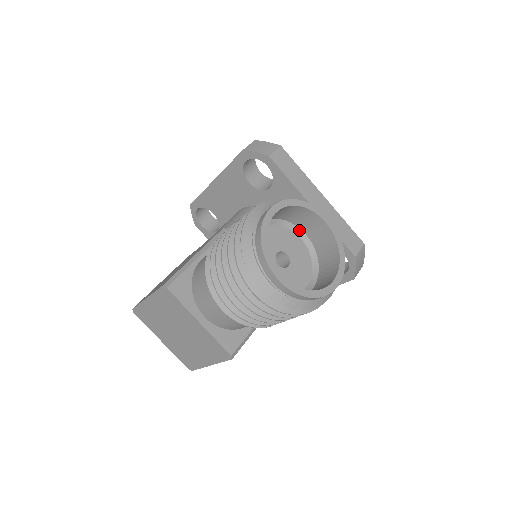
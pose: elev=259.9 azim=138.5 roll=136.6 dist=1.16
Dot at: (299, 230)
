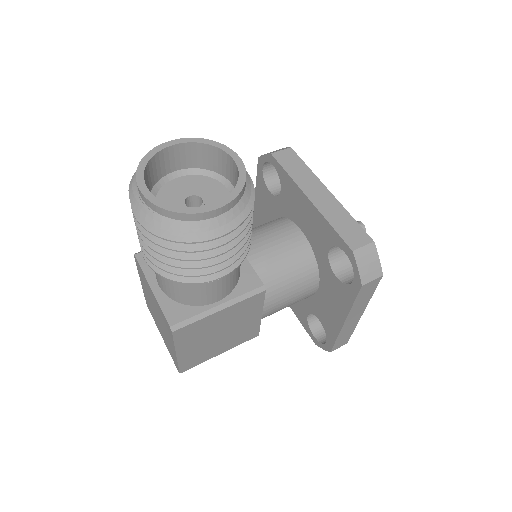
Dot at: (227, 181)
